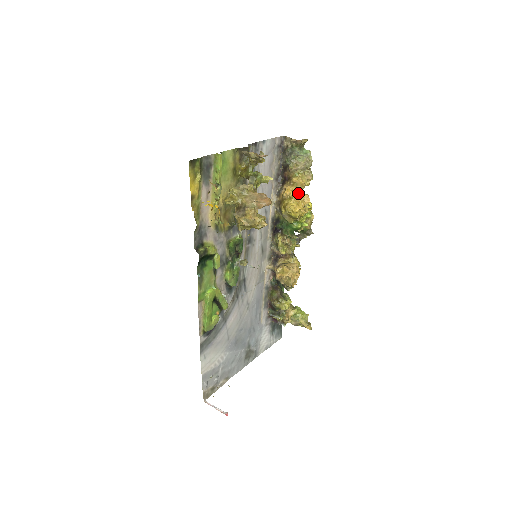
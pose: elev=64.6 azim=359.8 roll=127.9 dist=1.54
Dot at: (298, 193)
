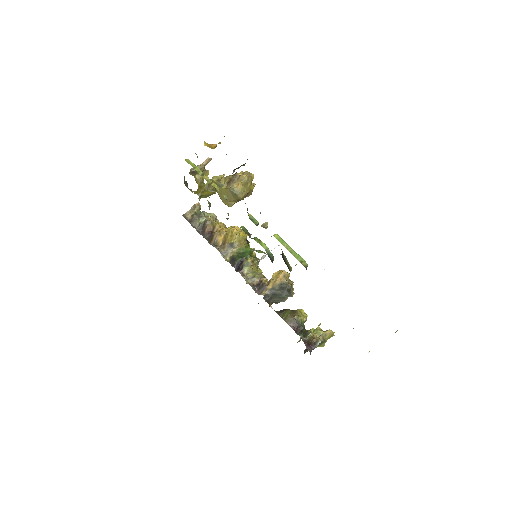
Dot at: occluded
